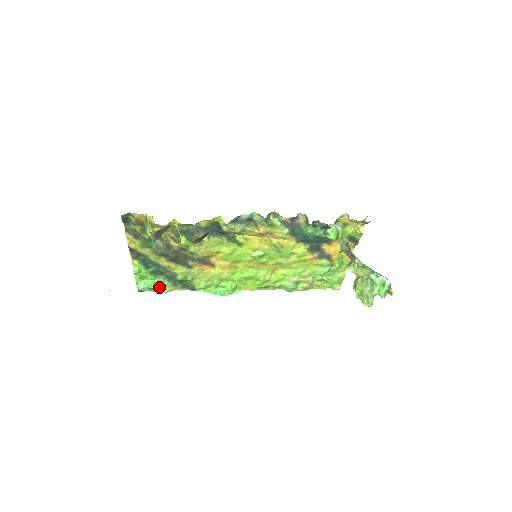
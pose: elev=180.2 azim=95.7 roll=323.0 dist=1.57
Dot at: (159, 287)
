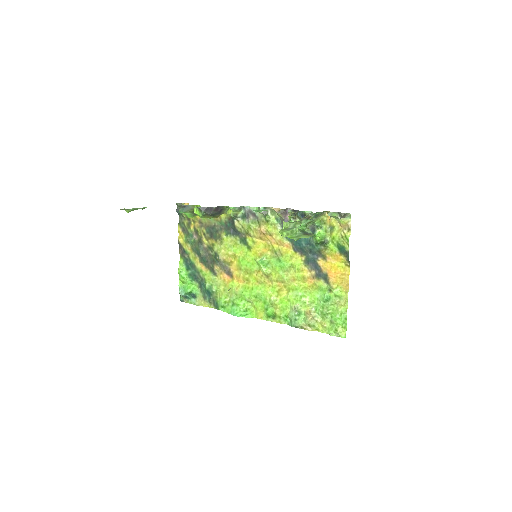
Dot at: (194, 298)
